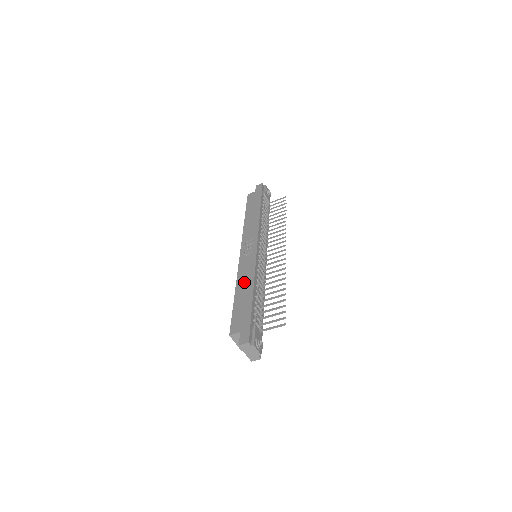
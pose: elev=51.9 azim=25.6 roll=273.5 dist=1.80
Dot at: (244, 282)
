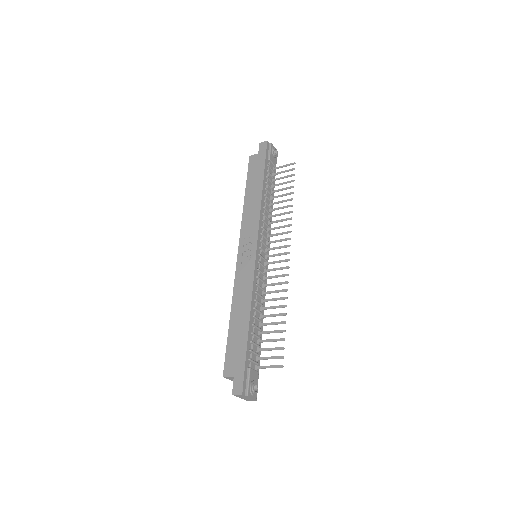
Dot at: (240, 303)
